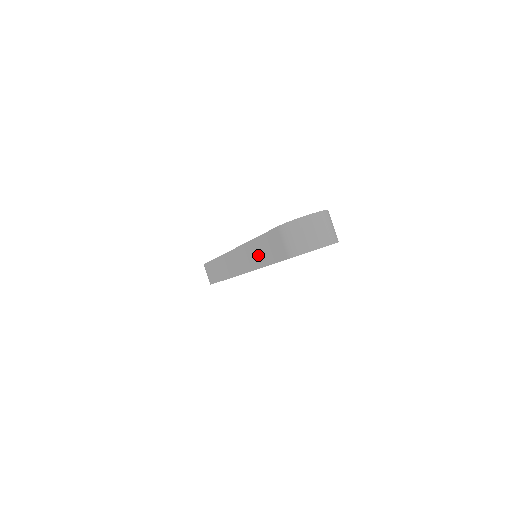
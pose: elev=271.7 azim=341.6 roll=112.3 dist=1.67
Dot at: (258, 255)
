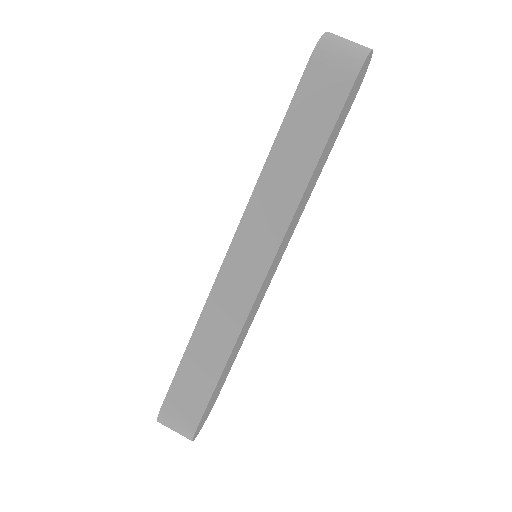
Dot at: (292, 168)
